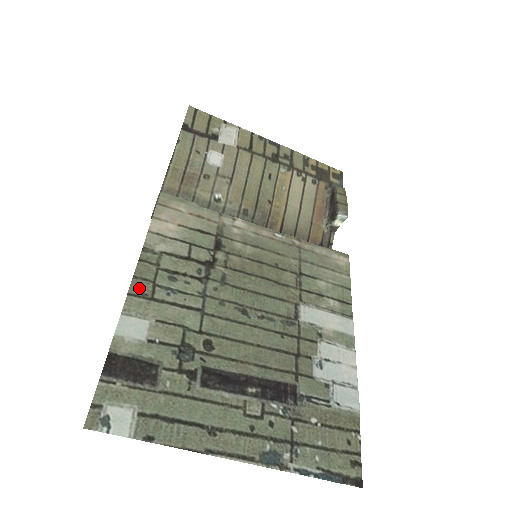
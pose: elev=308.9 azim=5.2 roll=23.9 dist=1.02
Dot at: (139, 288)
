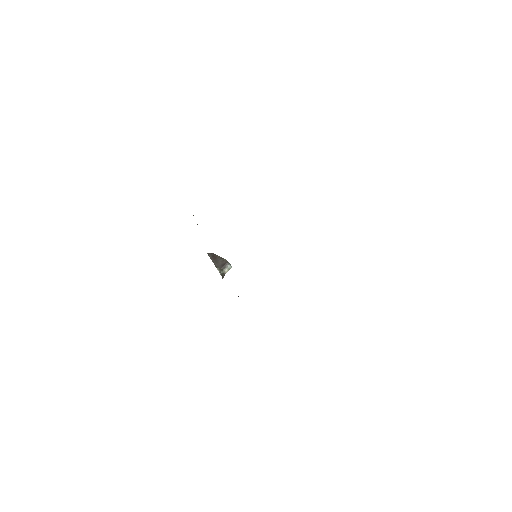
Dot at: occluded
